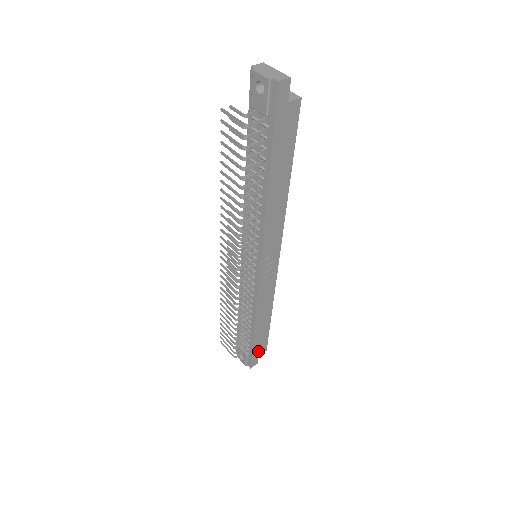
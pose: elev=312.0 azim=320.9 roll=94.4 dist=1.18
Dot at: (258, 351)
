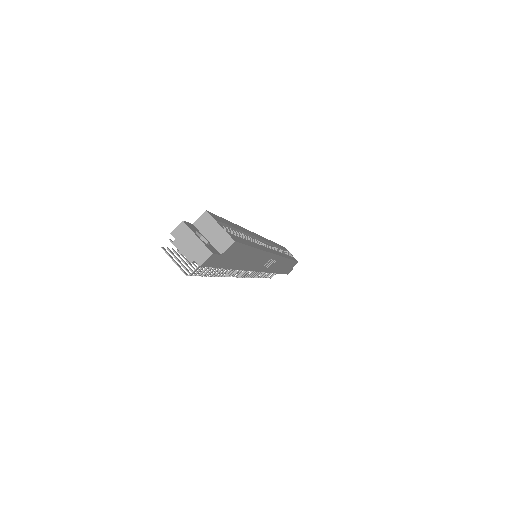
Dot at: (290, 269)
